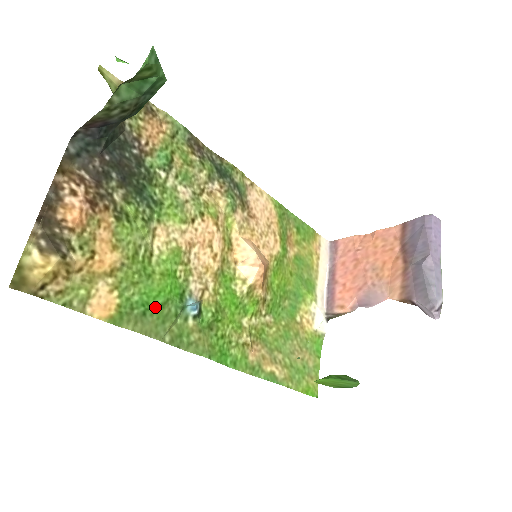
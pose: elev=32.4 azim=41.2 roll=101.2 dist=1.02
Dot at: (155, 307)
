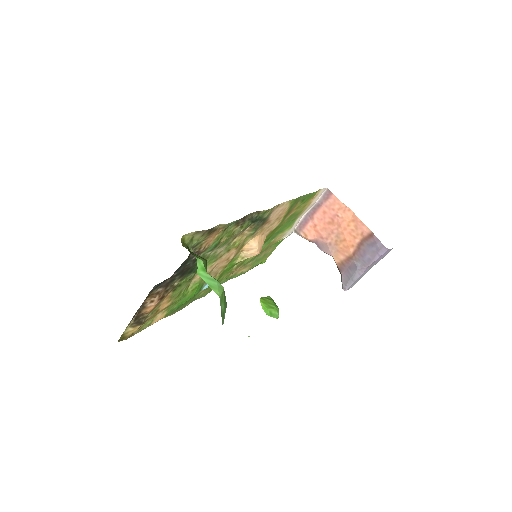
Dot at: occluded
